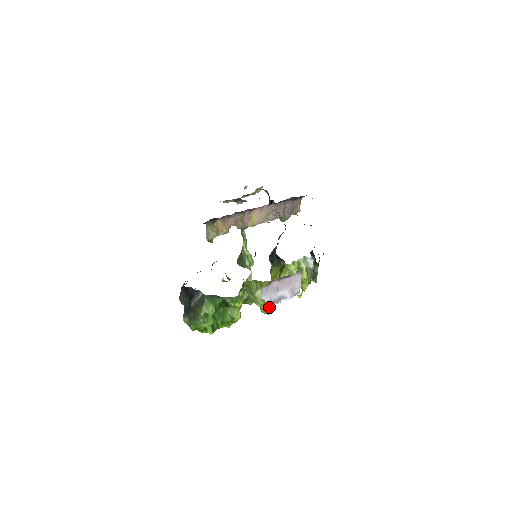
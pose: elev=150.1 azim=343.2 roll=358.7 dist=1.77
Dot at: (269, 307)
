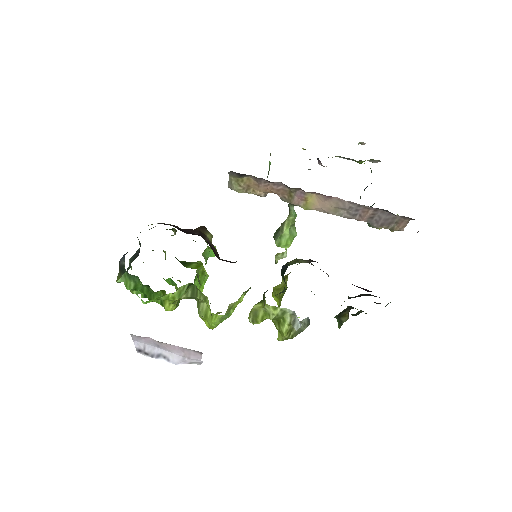
Dot at: (210, 327)
